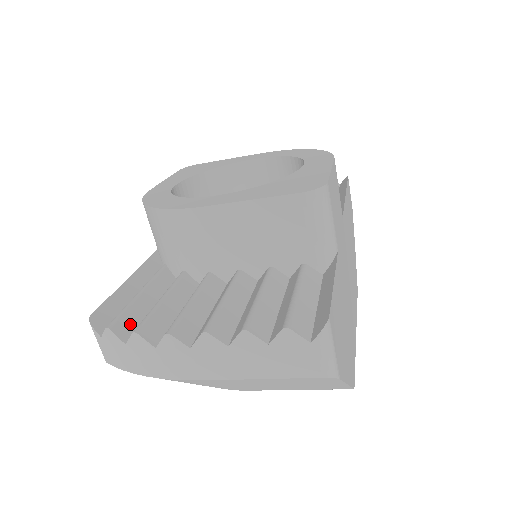
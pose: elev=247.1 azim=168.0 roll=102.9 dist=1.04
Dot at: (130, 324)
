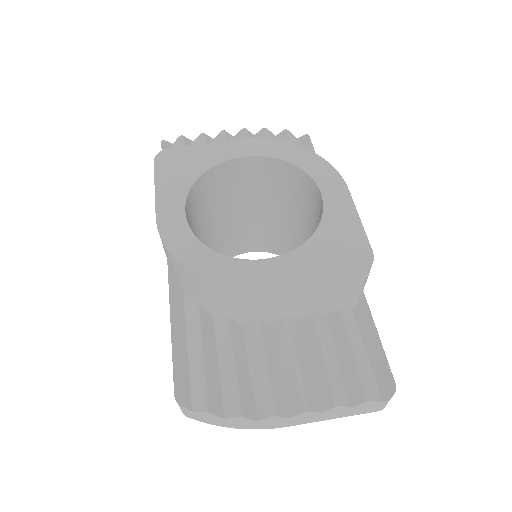
Dot at: (216, 396)
